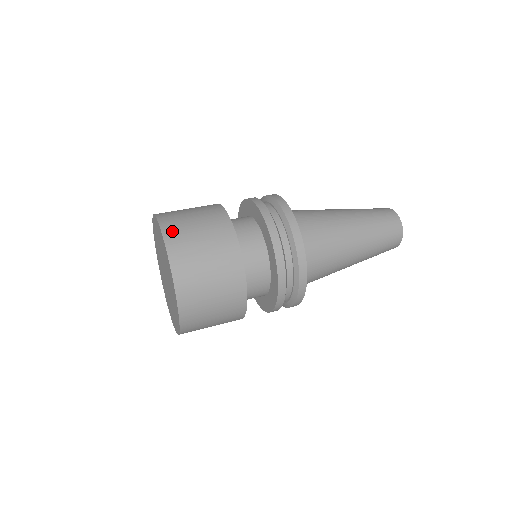
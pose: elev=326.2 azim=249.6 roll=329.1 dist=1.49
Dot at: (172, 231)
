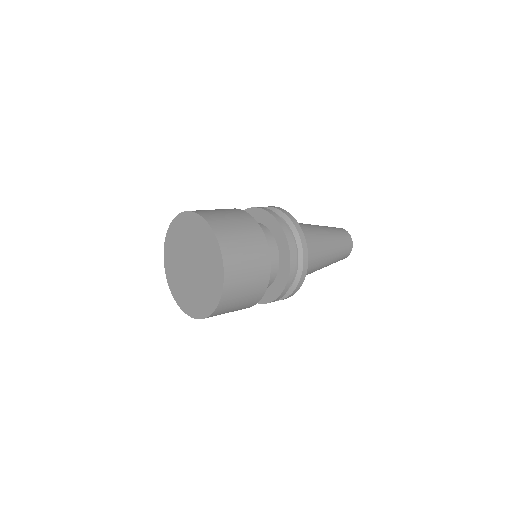
Dot at: (226, 243)
